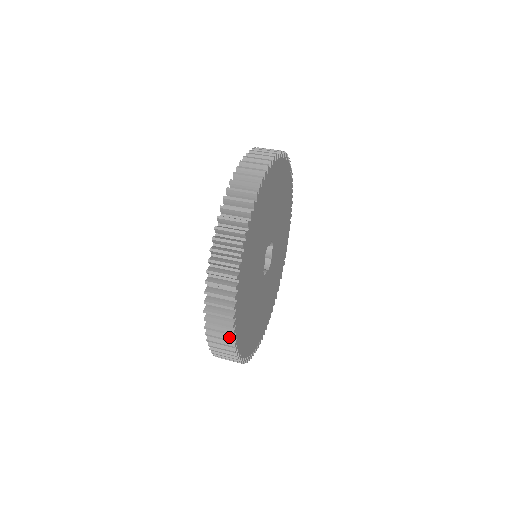
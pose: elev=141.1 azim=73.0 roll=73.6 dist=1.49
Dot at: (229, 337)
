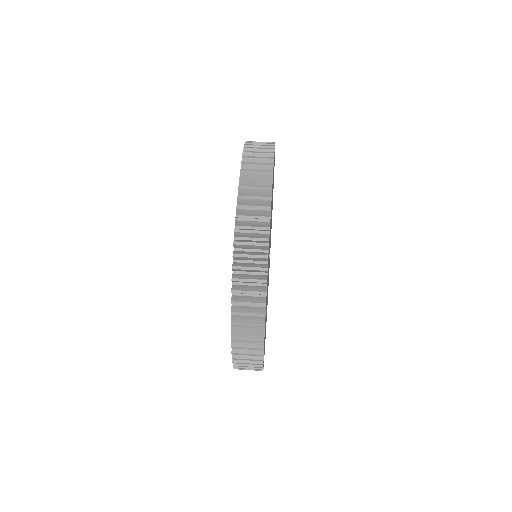
Dot at: occluded
